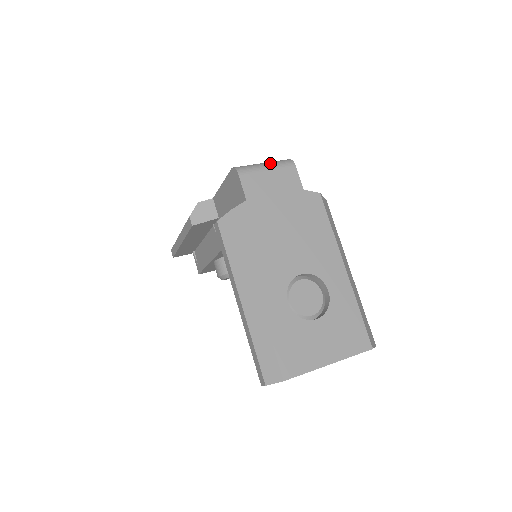
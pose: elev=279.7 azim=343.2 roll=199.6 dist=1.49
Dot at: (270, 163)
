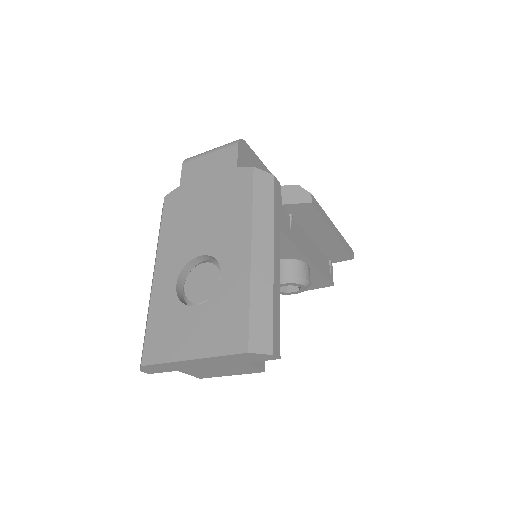
Dot at: (217, 147)
